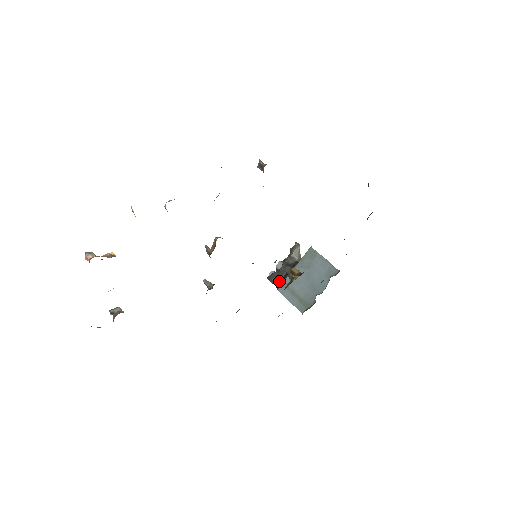
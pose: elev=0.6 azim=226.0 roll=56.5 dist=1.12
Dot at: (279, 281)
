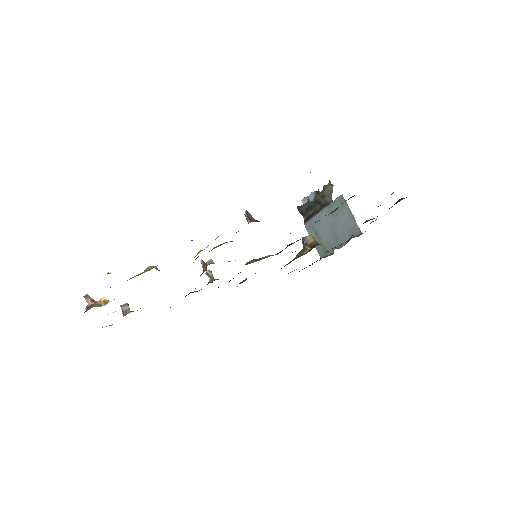
Dot at: (307, 215)
